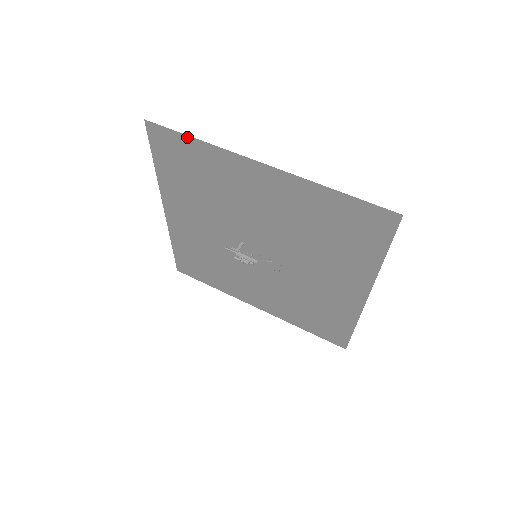
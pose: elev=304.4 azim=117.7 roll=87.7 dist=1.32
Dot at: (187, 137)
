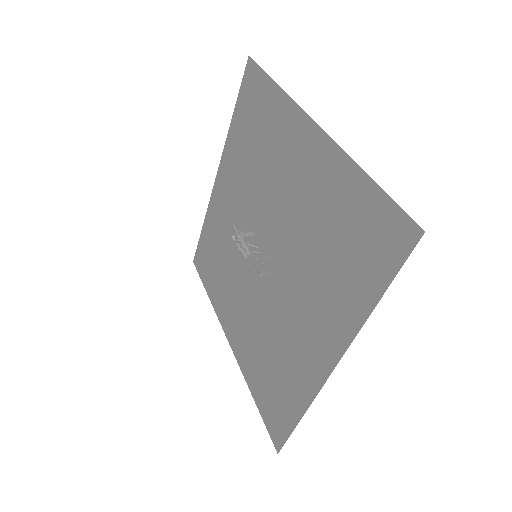
Dot at: (270, 80)
